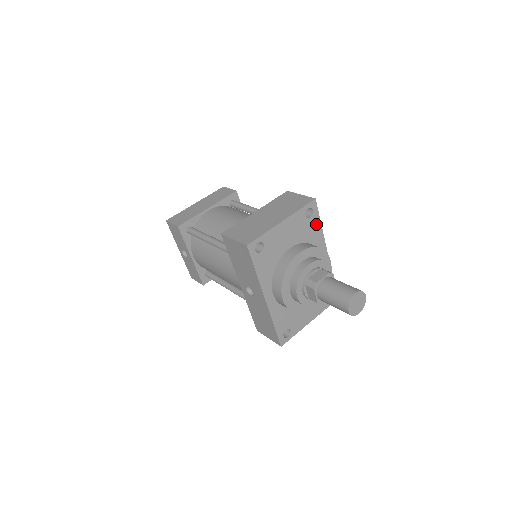
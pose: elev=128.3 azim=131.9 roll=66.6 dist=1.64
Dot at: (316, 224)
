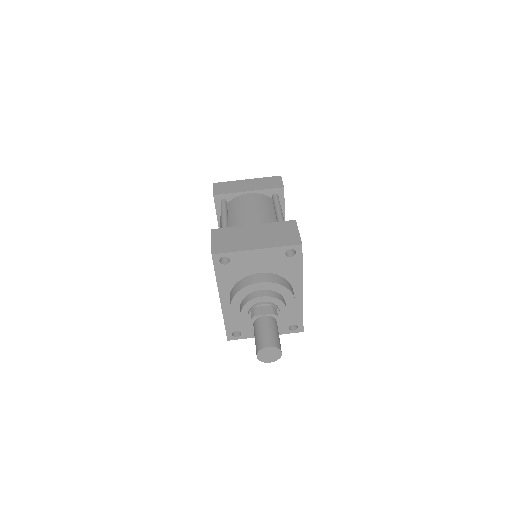
Dot at: (296, 265)
